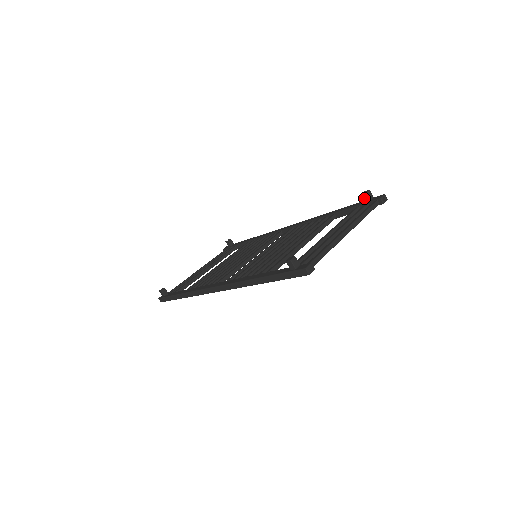
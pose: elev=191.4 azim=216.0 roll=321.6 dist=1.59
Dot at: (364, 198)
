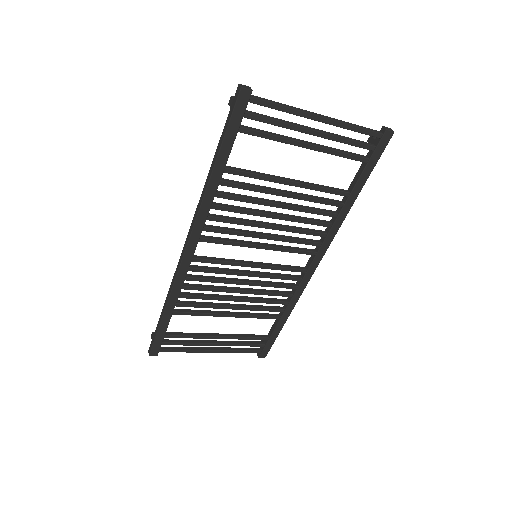
Dot at: occluded
